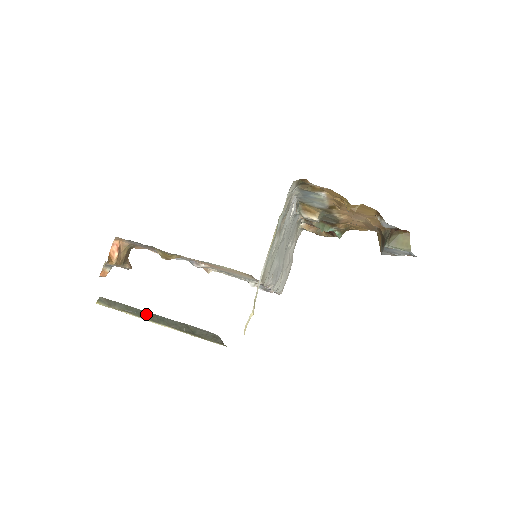
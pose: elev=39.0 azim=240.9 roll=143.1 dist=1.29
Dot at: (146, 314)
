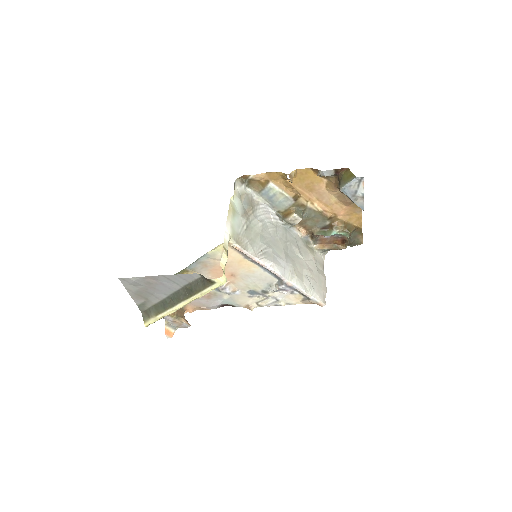
Dot at: (166, 302)
